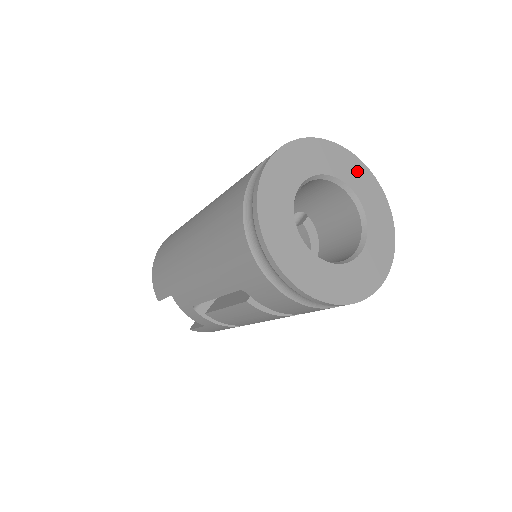
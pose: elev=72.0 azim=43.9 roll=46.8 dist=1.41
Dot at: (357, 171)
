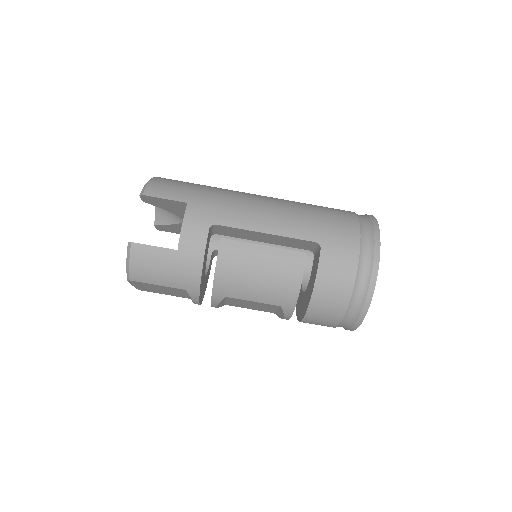
Dot at: occluded
